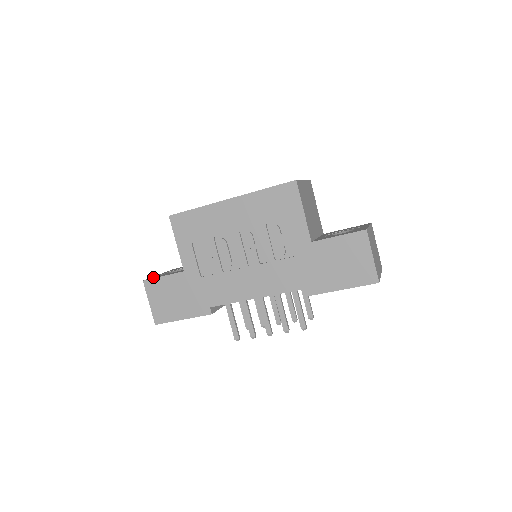
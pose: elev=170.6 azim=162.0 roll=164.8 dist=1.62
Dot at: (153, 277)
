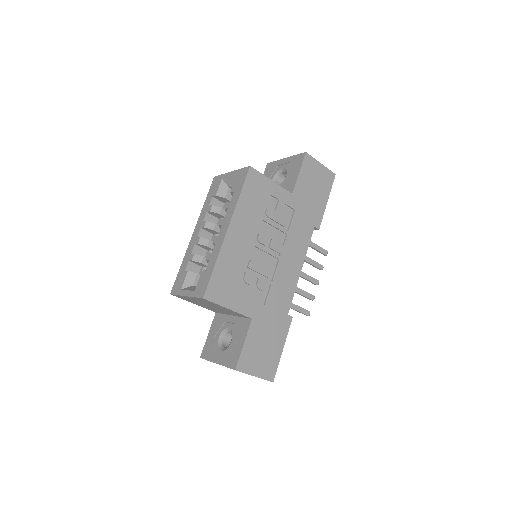
Dot at: (231, 361)
